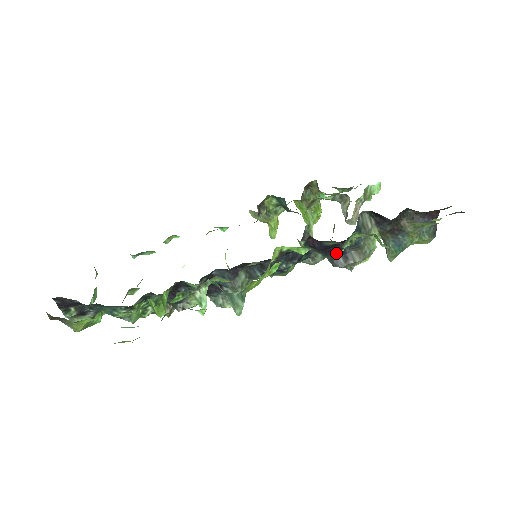
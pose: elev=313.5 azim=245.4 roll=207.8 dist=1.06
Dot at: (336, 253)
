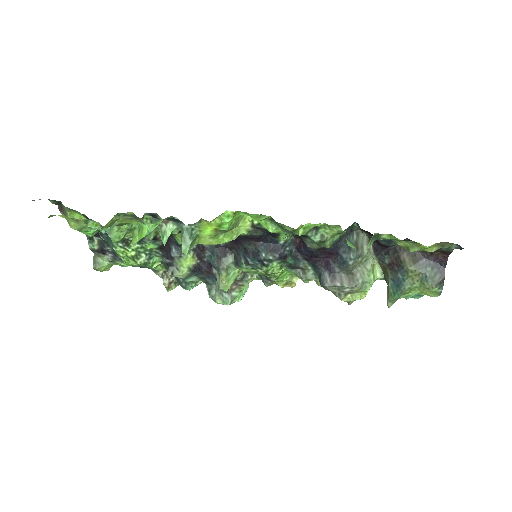
Dot at: (324, 268)
